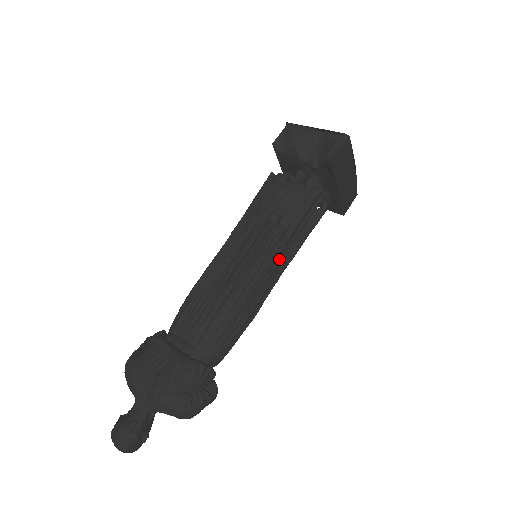
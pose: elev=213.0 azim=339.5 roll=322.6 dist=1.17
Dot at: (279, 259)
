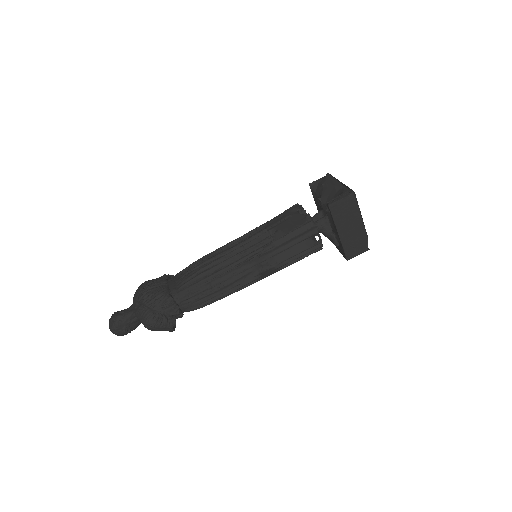
Dot at: (260, 260)
